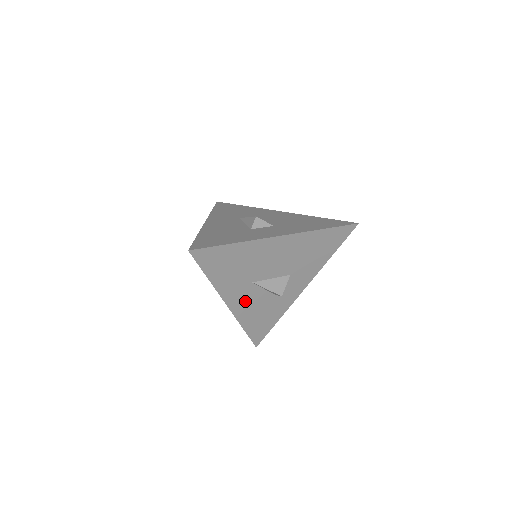
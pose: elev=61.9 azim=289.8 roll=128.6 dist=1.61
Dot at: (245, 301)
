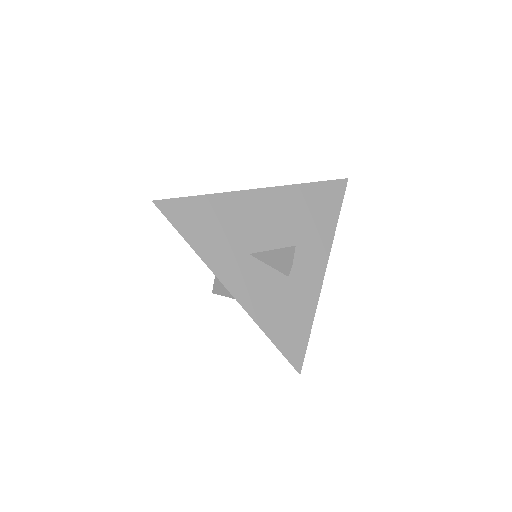
Dot at: (250, 285)
